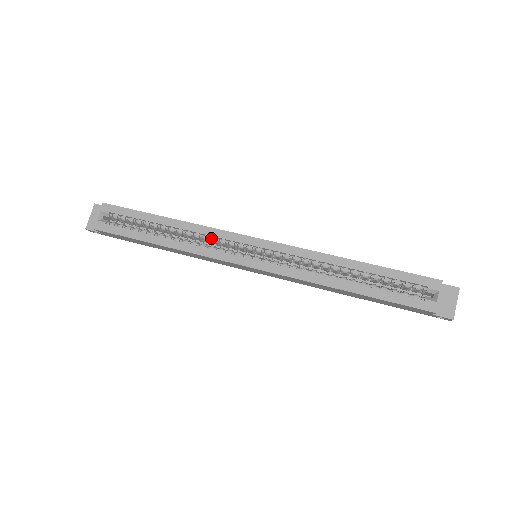
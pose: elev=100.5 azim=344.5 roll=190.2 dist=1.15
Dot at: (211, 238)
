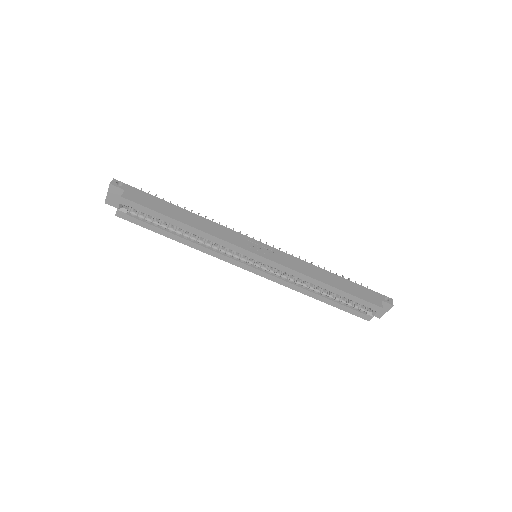
Dot at: occluded
